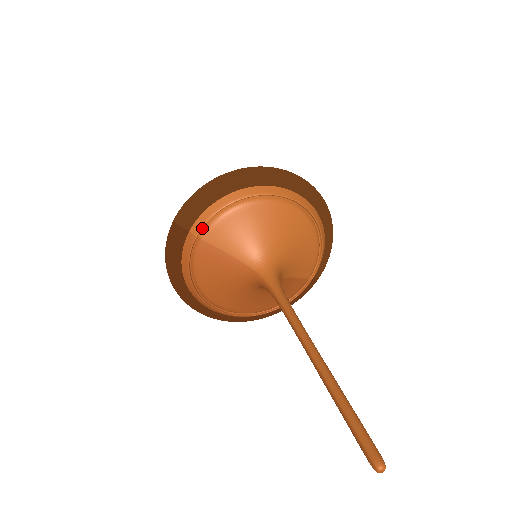
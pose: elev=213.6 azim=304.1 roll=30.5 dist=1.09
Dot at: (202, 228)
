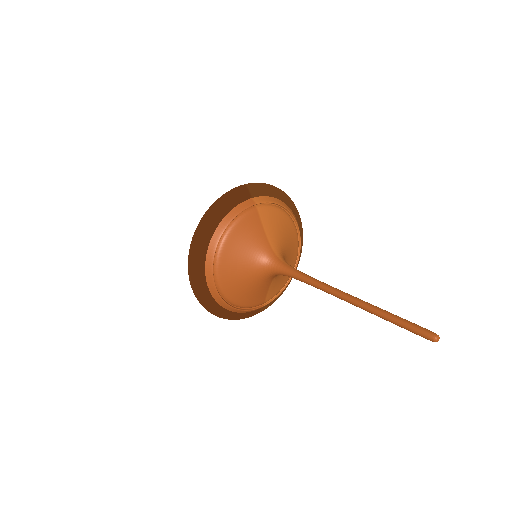
Dot at: (261, 203)
